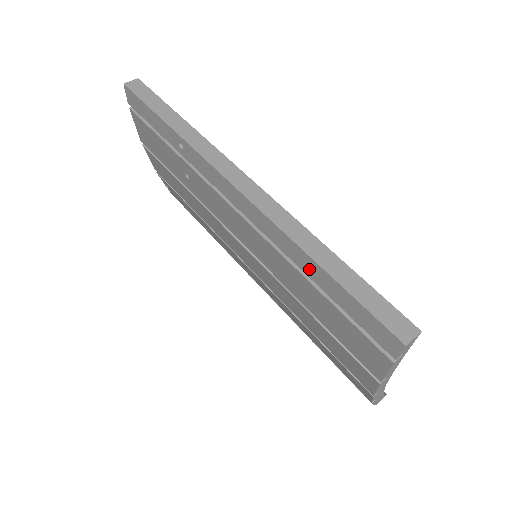
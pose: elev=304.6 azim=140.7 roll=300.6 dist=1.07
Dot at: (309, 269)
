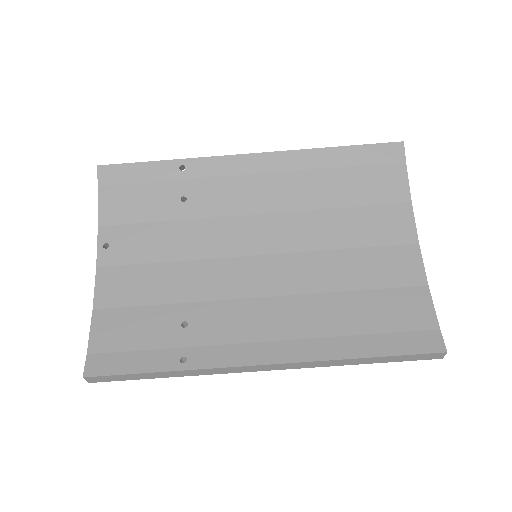
Dot at: occluded
